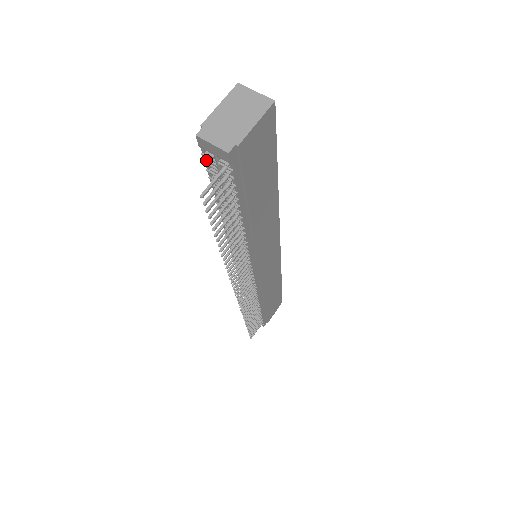
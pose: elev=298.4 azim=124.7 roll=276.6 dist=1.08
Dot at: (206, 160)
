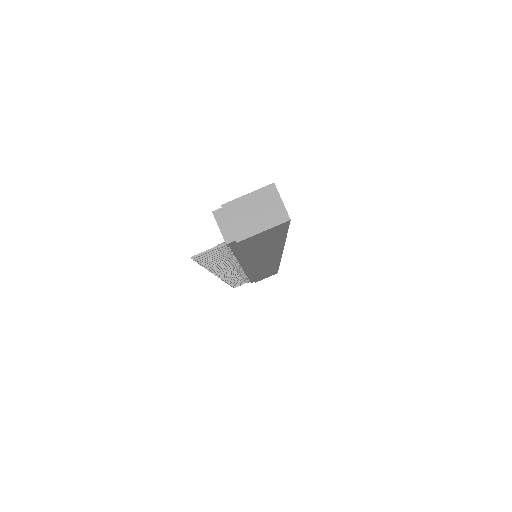
Dot at: occluded
